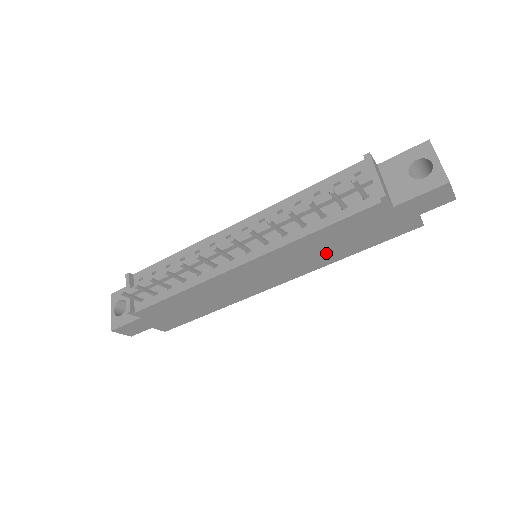
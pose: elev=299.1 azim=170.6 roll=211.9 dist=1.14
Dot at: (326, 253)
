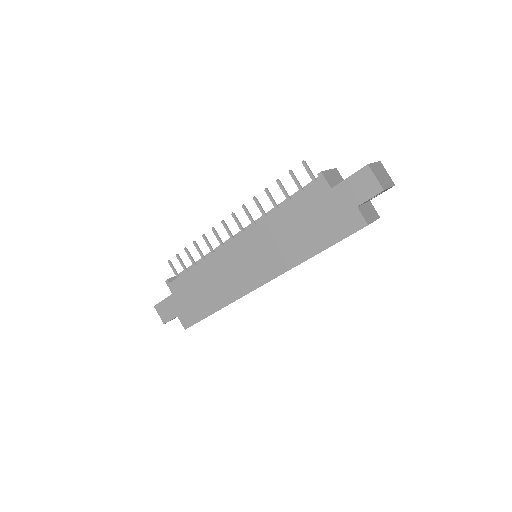
Dot at: (293, 244)
